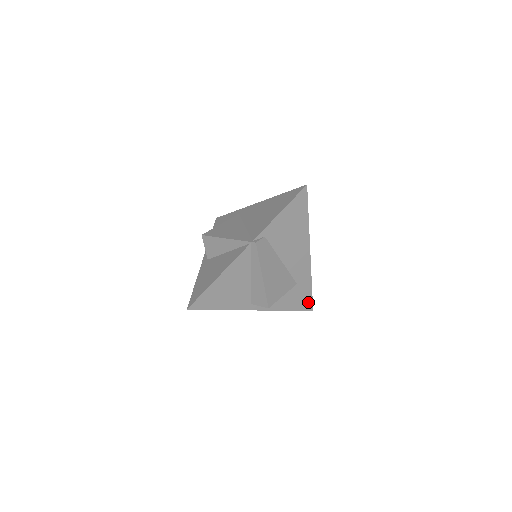
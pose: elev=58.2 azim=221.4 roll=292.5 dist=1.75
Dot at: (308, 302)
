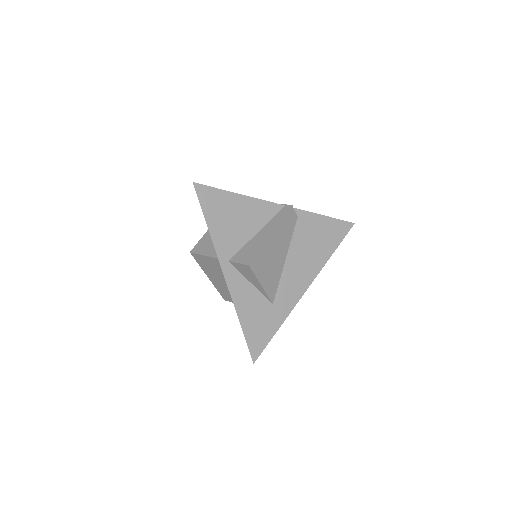
Dot at: (260, 344)
